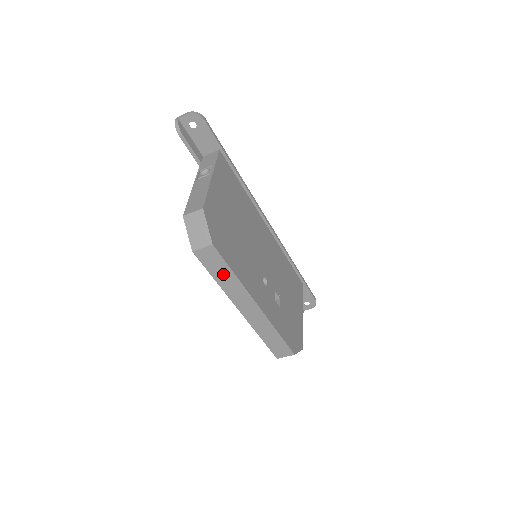
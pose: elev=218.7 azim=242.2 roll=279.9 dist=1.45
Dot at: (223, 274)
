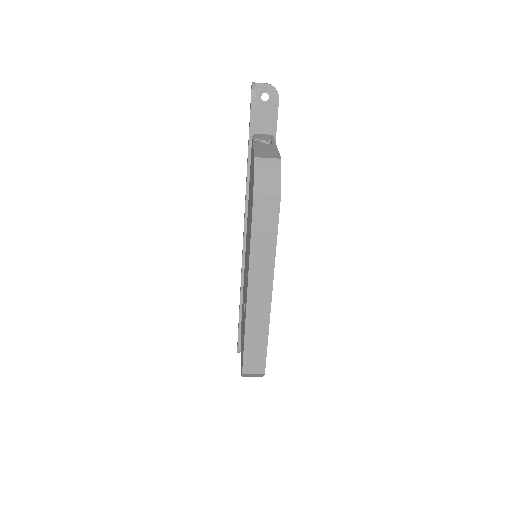
Dot at: (265, 238)
